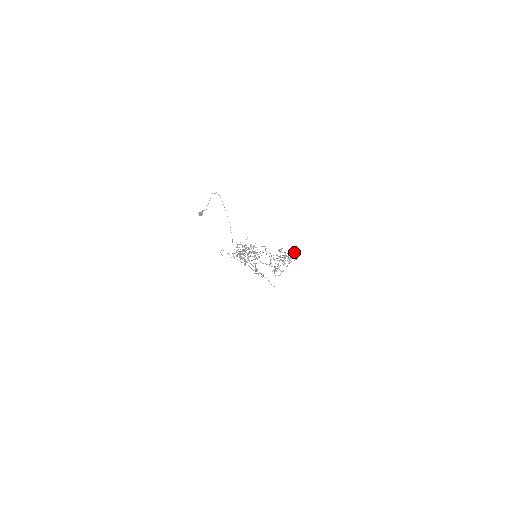
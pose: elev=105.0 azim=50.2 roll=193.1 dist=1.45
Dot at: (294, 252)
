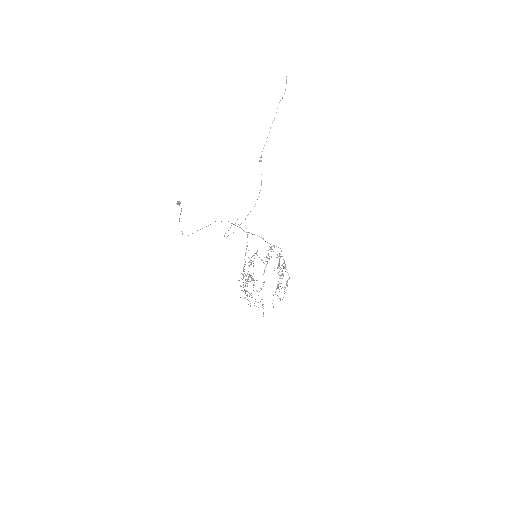
Dot at: occluded
